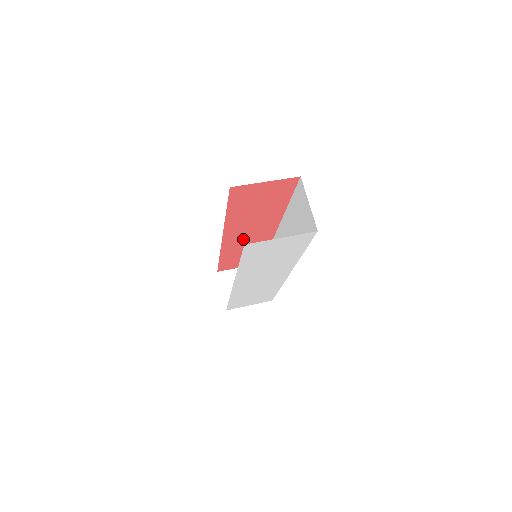
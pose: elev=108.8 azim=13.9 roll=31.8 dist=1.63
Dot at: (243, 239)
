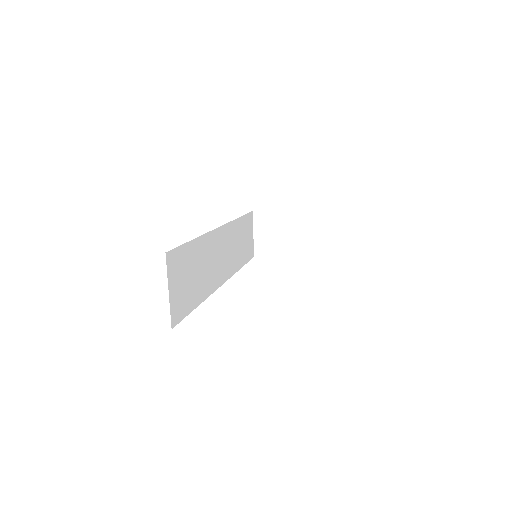
Dot at: occluded
